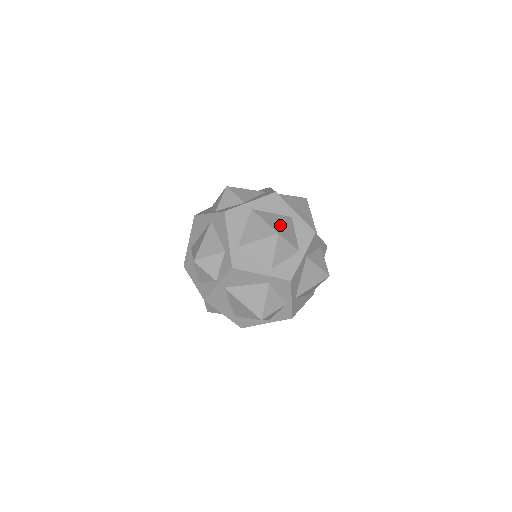
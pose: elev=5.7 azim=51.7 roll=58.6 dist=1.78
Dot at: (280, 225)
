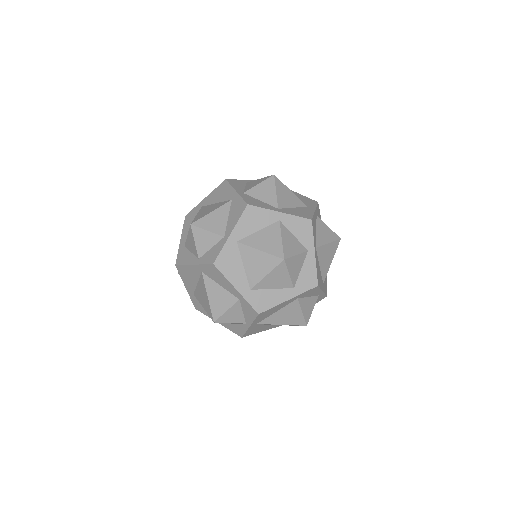
Dot at: (277, 244)
